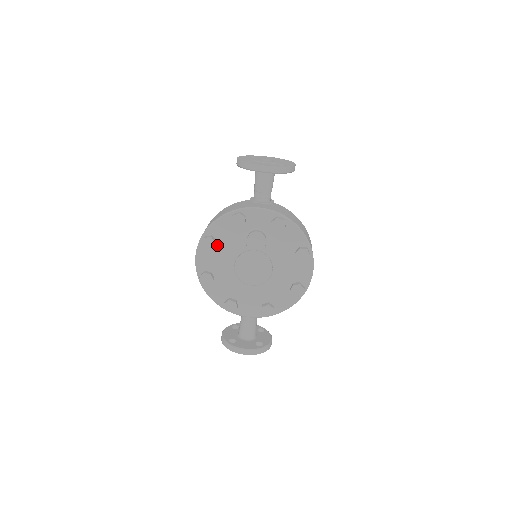
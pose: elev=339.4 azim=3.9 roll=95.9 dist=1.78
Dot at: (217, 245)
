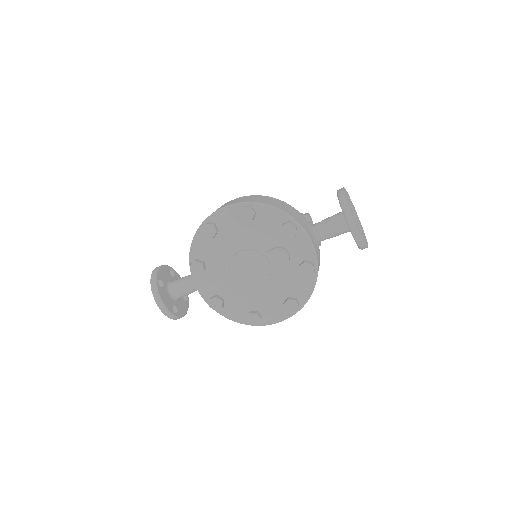
Dot at: (250, 222)
